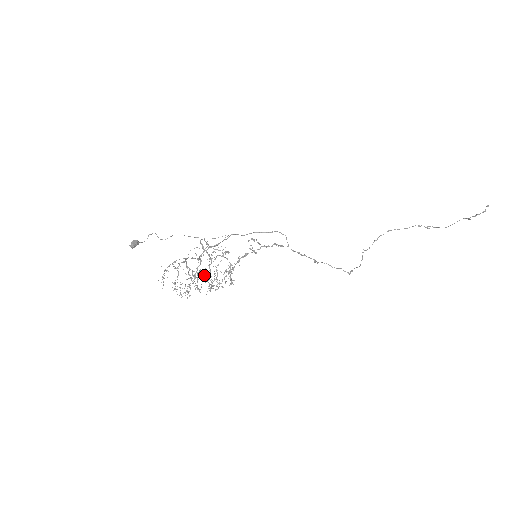
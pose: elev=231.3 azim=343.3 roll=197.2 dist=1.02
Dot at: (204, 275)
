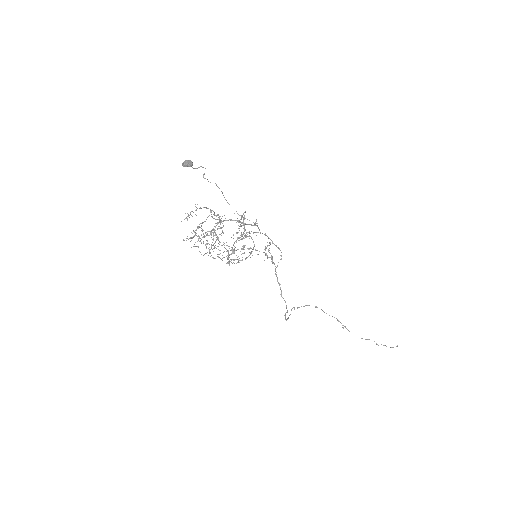
Dot at: occluded
